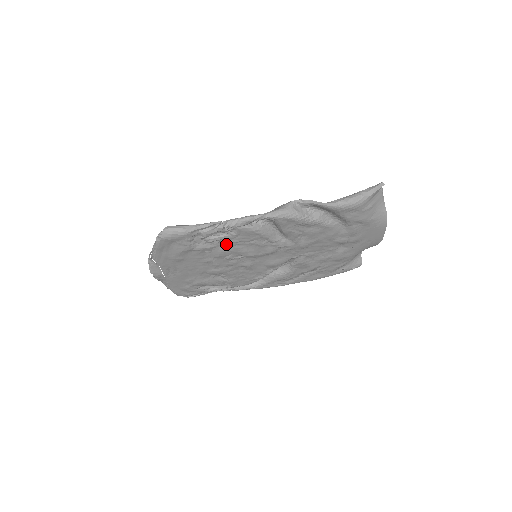
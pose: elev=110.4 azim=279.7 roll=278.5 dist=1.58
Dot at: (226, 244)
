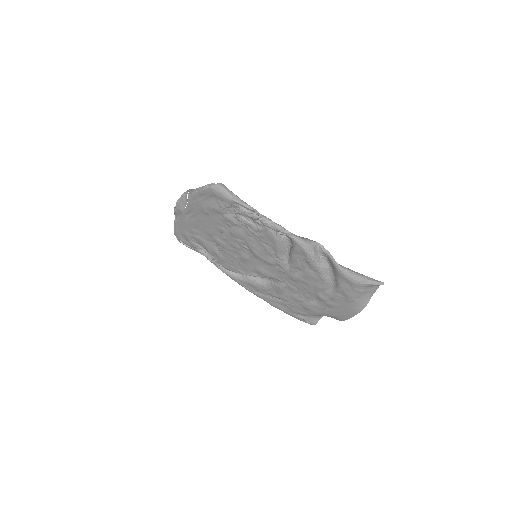
Dot at: (247, 230)
